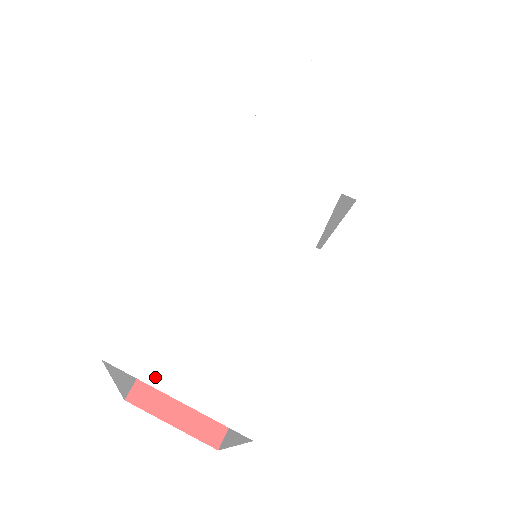
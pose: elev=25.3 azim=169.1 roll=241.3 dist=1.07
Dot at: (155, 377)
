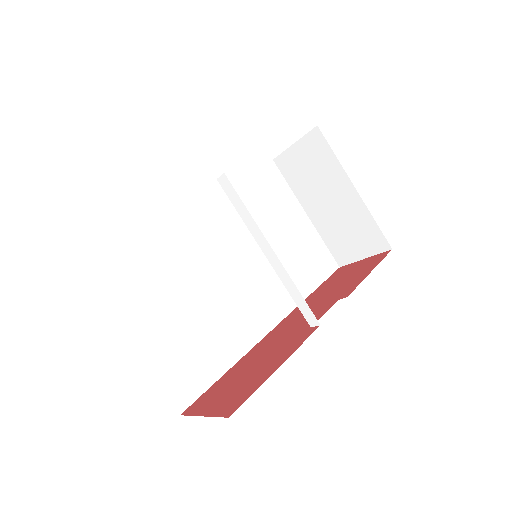
Dot at: occluded
